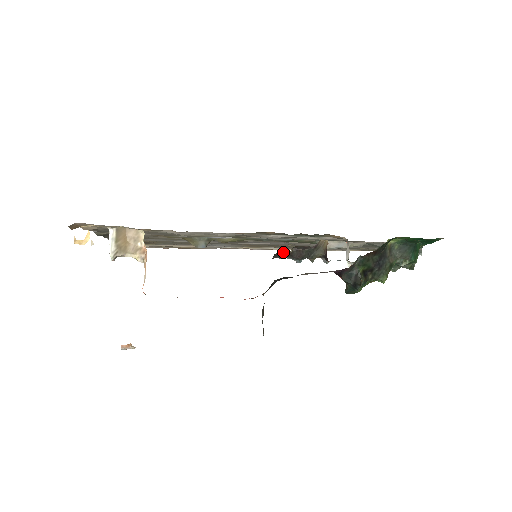
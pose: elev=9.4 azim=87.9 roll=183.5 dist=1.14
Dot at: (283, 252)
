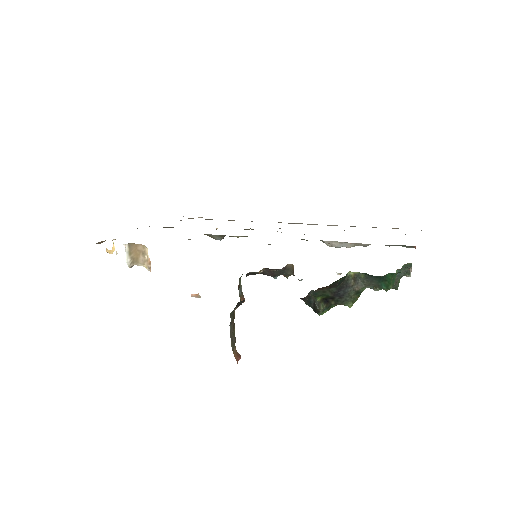
Dot at: (255, 272)
